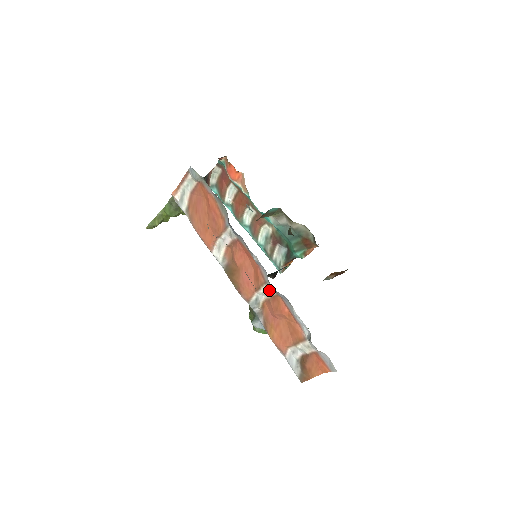
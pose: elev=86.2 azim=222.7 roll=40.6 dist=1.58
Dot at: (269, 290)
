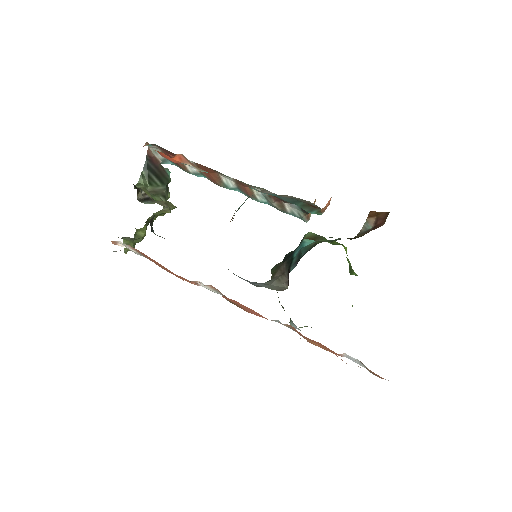
Dot at: occluded
